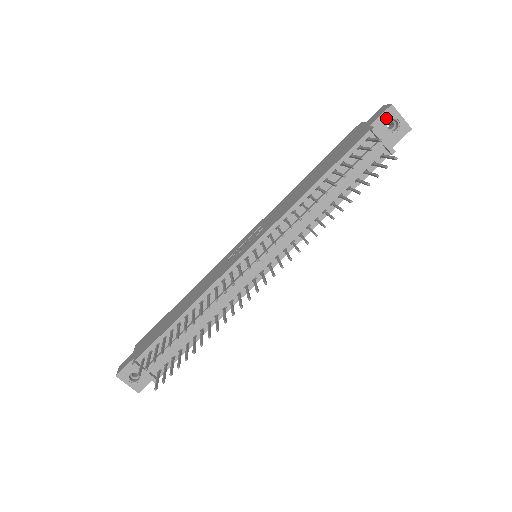
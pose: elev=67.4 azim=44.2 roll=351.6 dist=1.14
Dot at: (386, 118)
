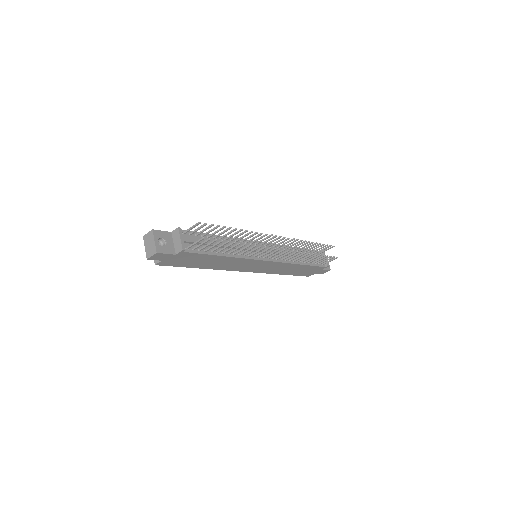
Dot at: occluded
